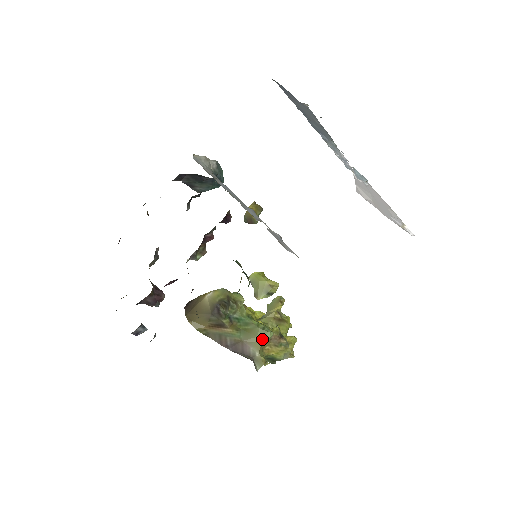
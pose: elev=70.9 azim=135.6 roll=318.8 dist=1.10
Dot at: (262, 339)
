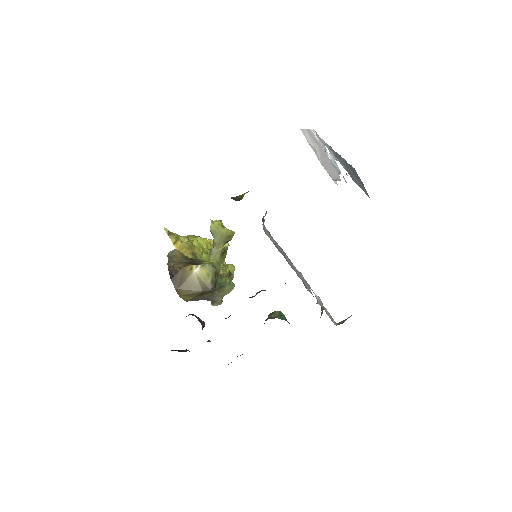
Dot at: (228, 292)
